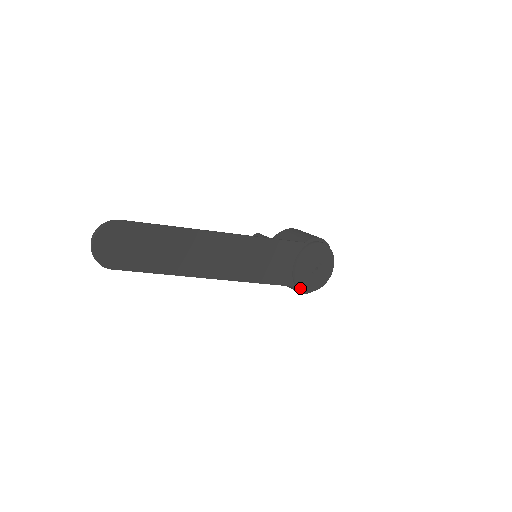
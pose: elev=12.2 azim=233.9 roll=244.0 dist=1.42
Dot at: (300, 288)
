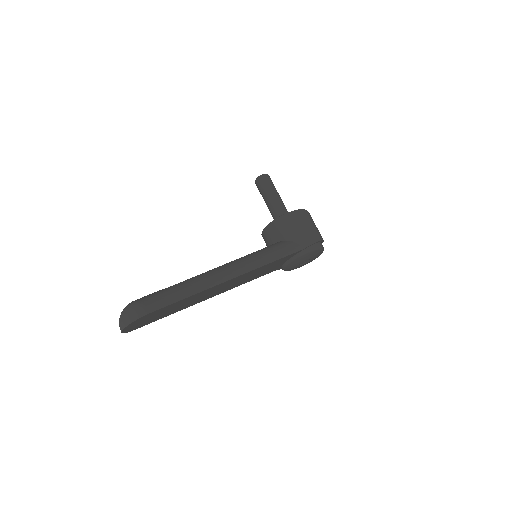
Dot at: (284, 270)
